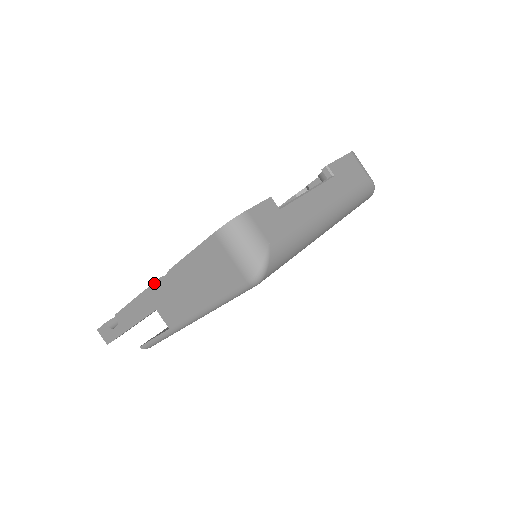
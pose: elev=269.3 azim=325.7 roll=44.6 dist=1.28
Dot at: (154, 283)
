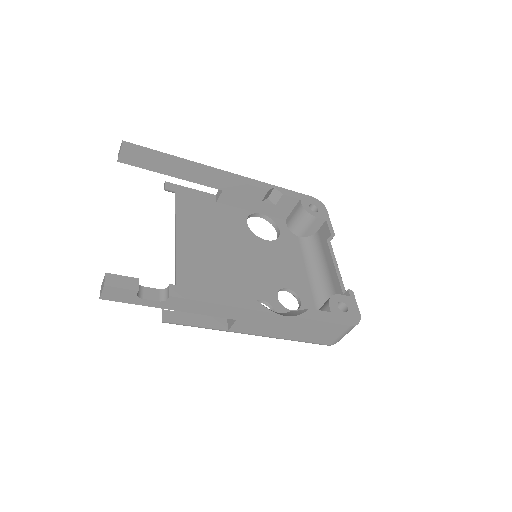
Dot at: (266, 312)
